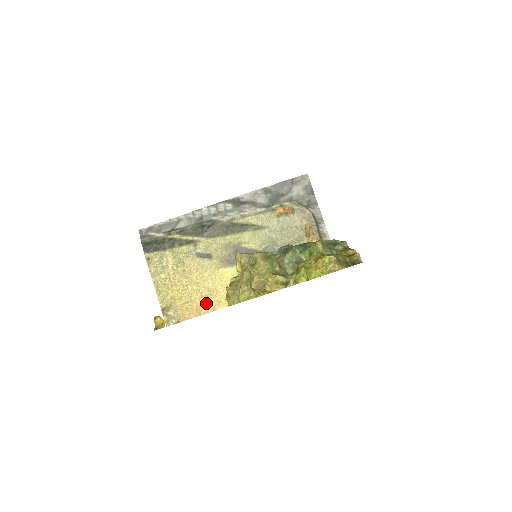
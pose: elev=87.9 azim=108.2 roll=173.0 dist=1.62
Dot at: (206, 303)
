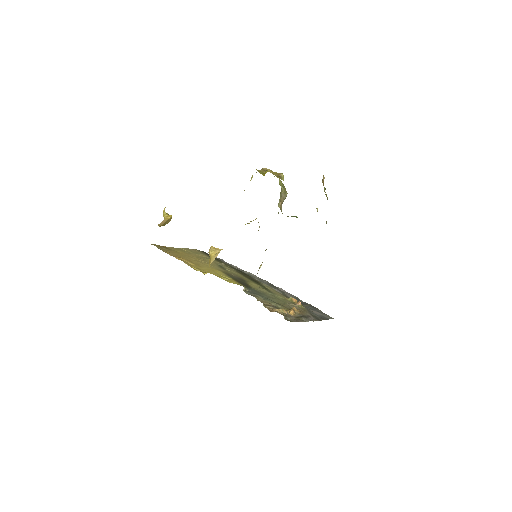
Dot at: (186, 261)
